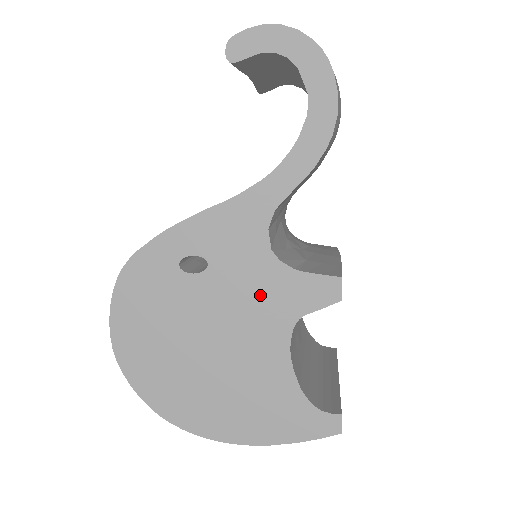
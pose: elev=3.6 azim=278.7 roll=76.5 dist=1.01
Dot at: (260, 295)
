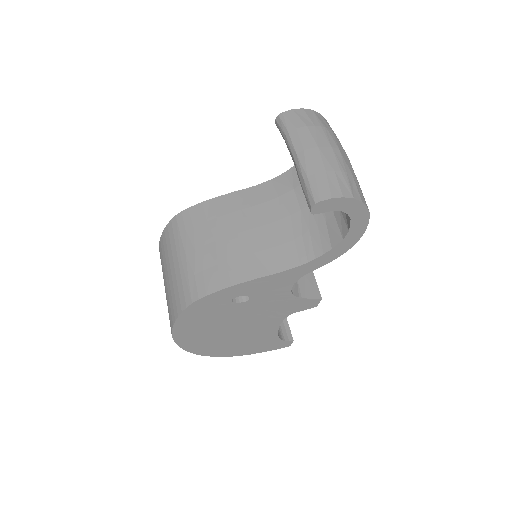
Dot at: (275, 308)
